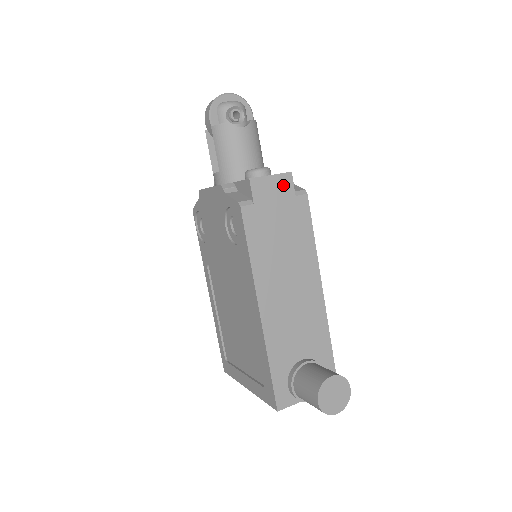
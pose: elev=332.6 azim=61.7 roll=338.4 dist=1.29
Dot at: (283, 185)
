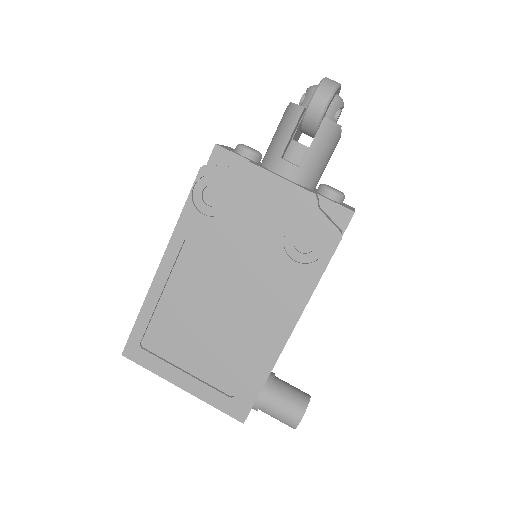
Dot at: occluded
